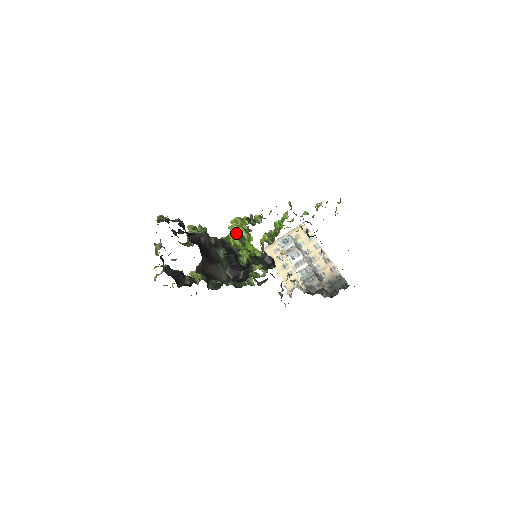
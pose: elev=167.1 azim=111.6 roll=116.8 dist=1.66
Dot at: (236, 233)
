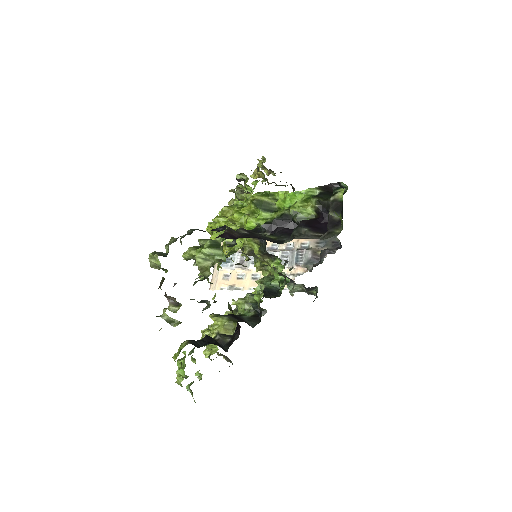
Dot at: (257, 206)
